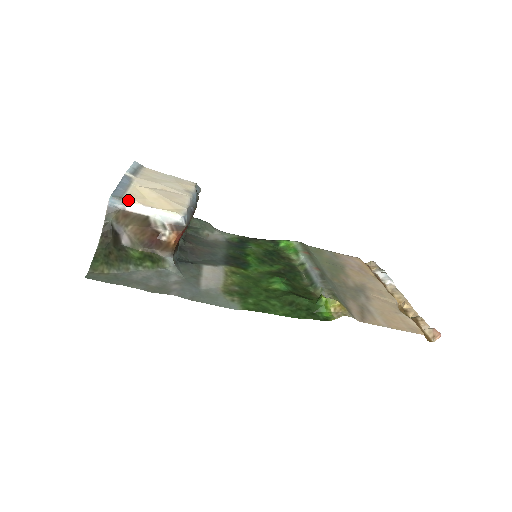
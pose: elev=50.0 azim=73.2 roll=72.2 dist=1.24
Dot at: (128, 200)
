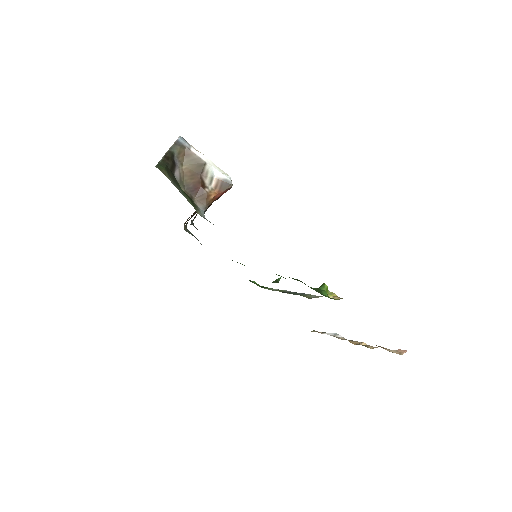
Dot at: (192, 146)
